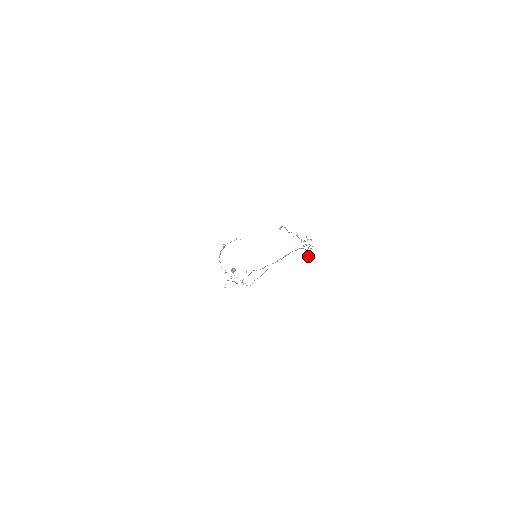
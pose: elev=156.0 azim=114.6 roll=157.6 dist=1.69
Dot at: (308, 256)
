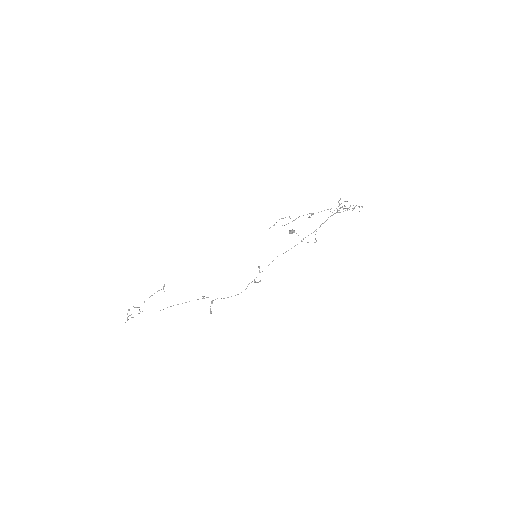
Dot at: (359, 207)
